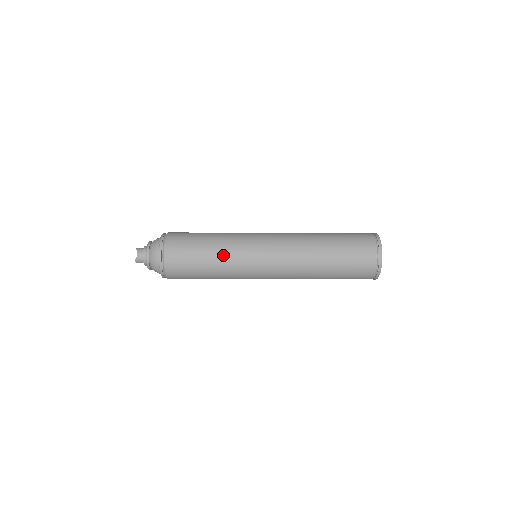
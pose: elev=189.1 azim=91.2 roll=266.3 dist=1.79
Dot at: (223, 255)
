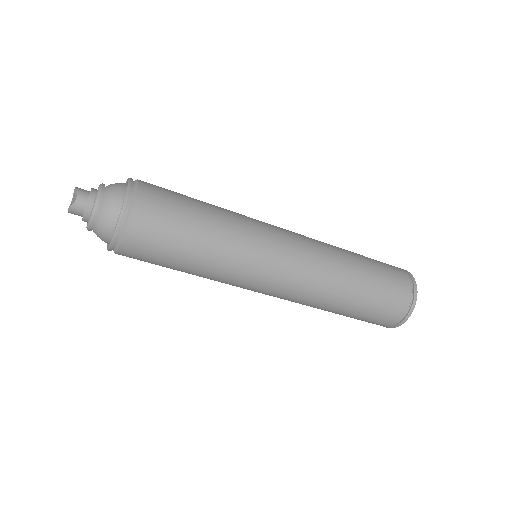
Dot at: (222, 246)
